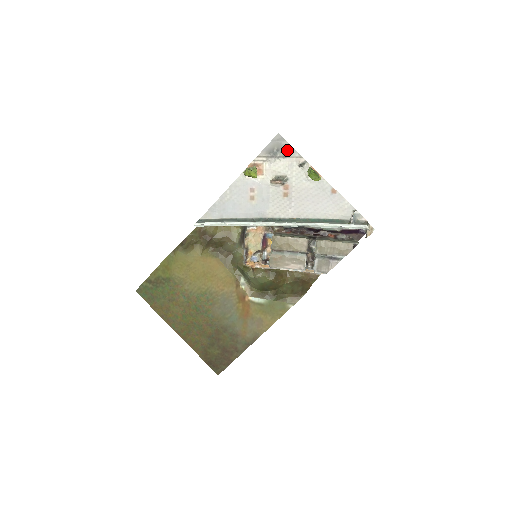
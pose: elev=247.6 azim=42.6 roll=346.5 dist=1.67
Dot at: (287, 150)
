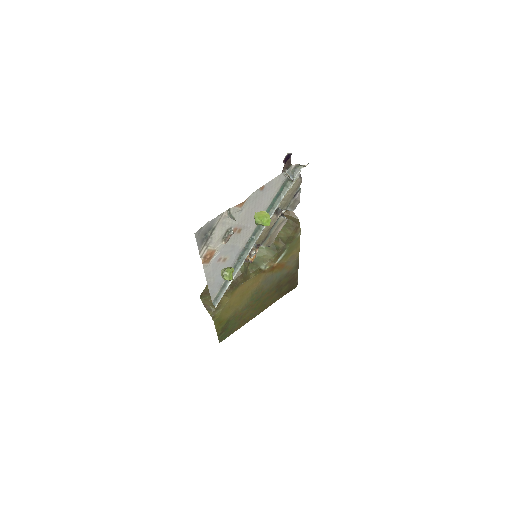
Dot at: (210, 226)
